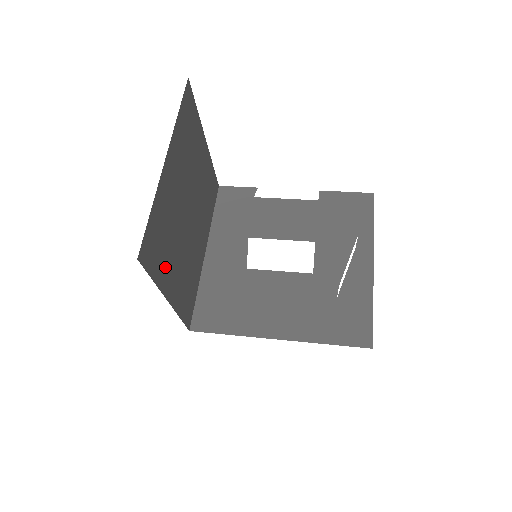
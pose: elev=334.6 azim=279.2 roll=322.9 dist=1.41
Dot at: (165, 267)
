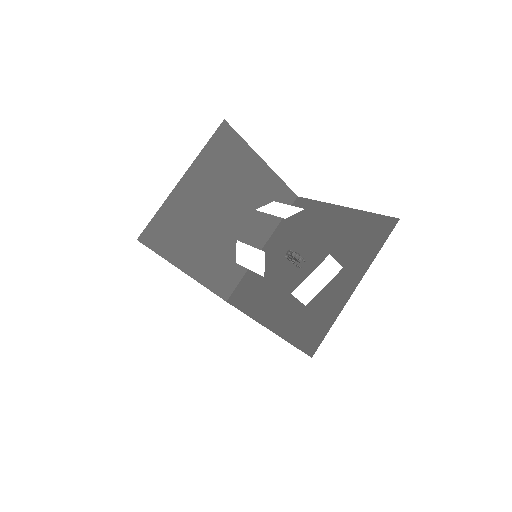
Dot at: (181, 250)
